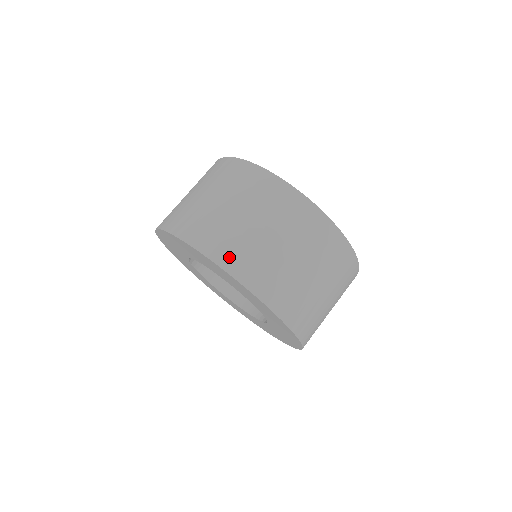
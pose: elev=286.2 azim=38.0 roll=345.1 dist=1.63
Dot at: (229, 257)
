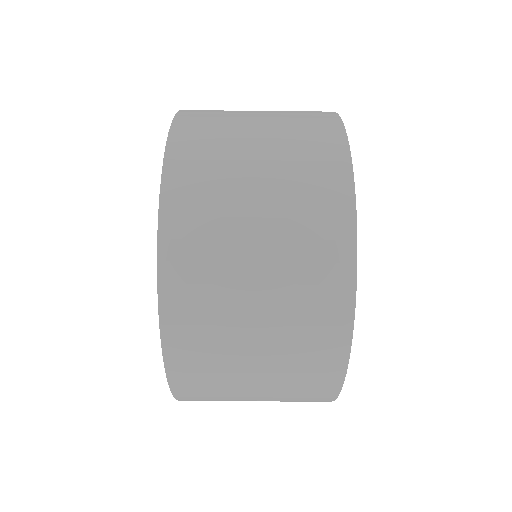
Dot at: (181, 246)
